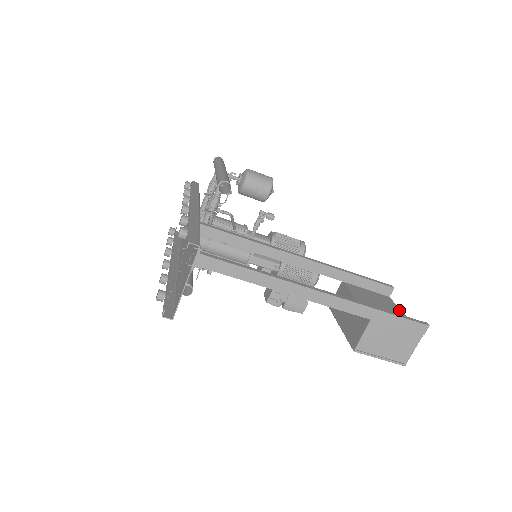
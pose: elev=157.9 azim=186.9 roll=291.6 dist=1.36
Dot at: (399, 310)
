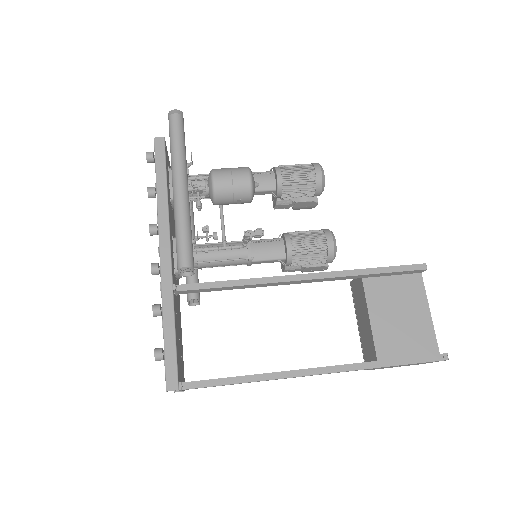
Dot at: (426, 308)
